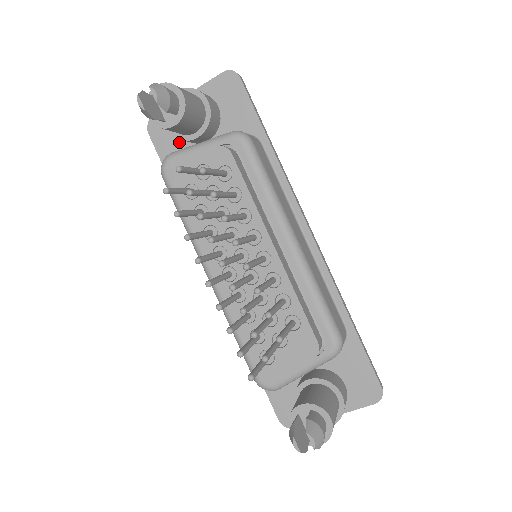
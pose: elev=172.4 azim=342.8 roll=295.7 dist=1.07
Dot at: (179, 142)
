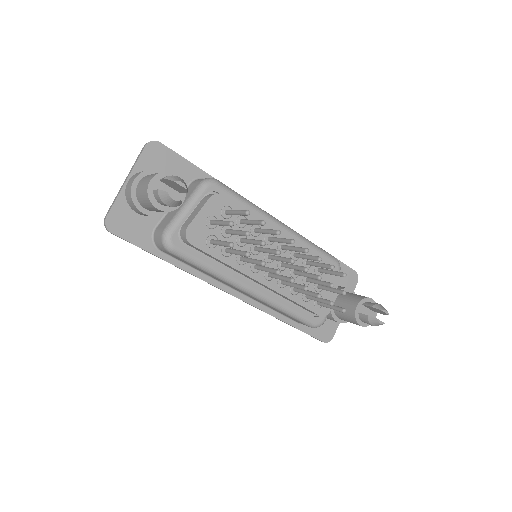
Dot at: (144, 222)
